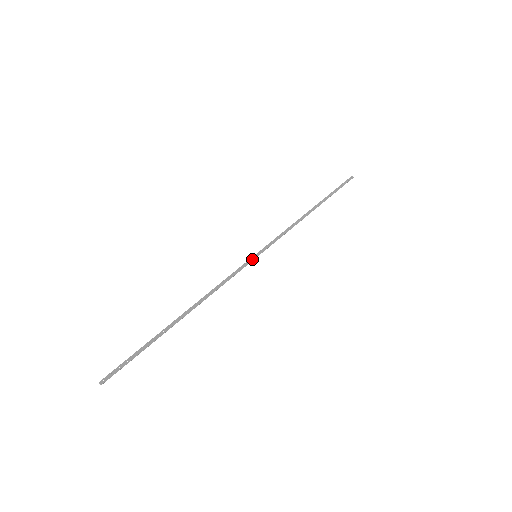
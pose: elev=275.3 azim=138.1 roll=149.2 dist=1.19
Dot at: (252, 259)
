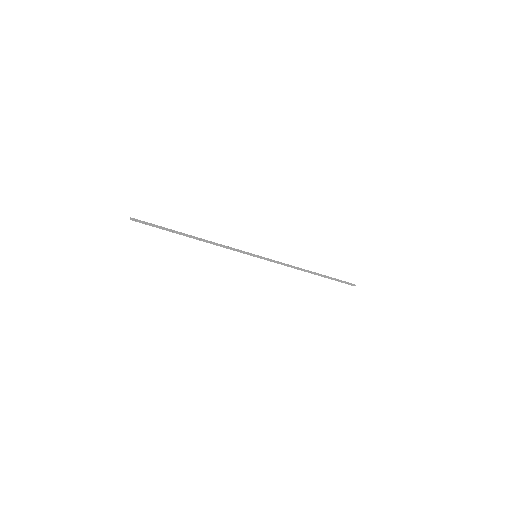
Dot at: (252, 254)
